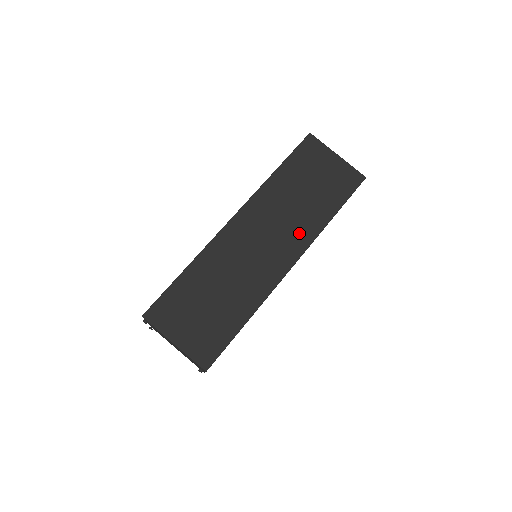
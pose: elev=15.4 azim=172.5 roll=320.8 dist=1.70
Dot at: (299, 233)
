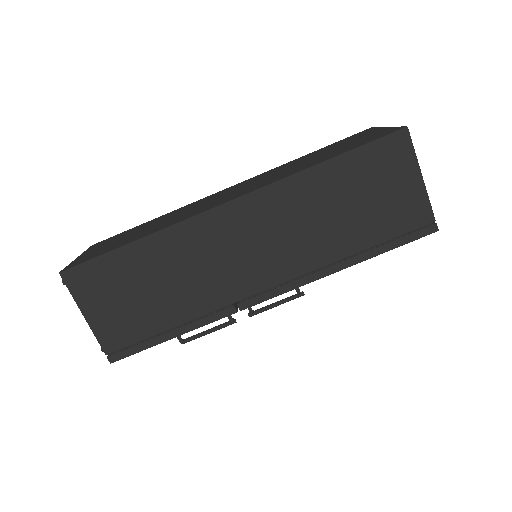
Dot at: (269, 181)
